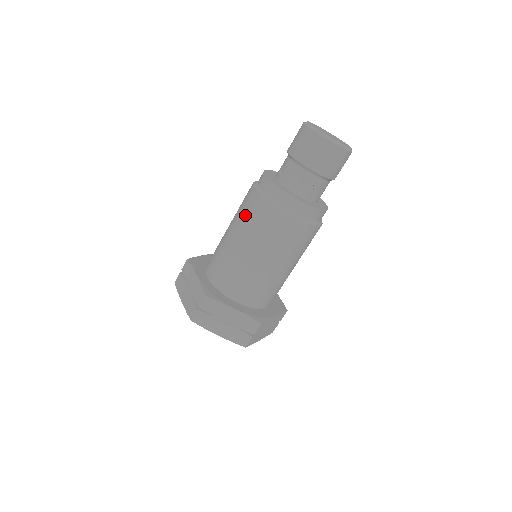
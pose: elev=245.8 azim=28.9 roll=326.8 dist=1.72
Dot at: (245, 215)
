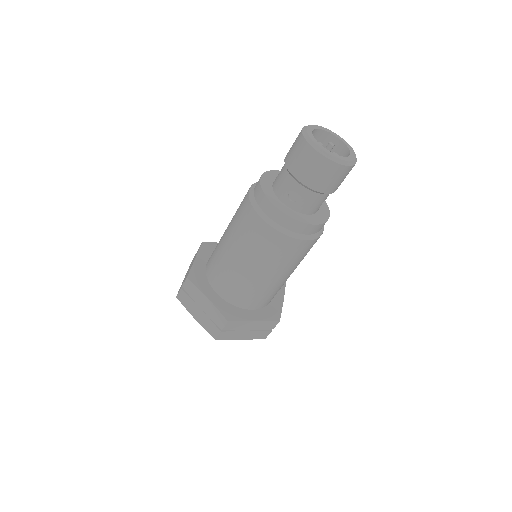
Dot at: (237, 211)
